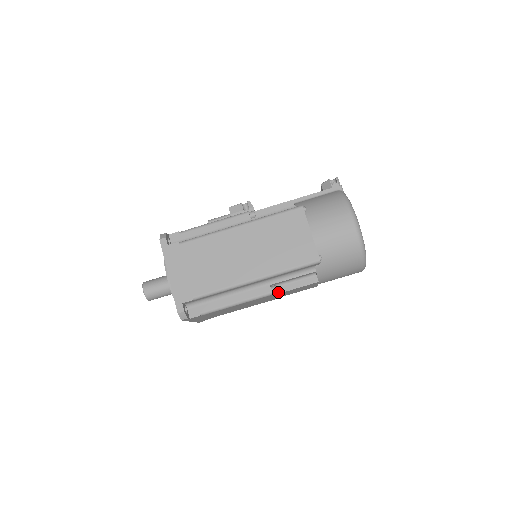
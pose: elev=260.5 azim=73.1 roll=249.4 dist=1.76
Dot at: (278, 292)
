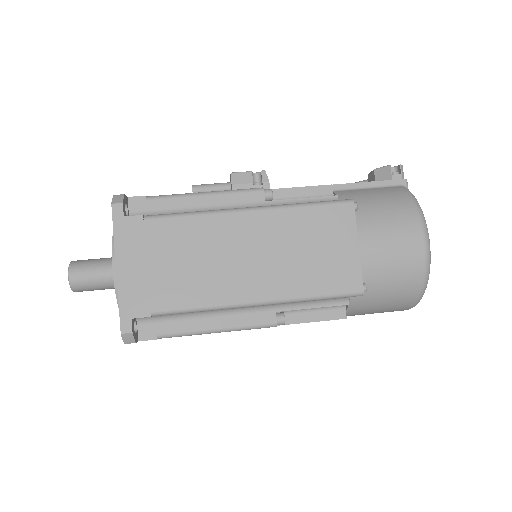
Dot at: occluded
